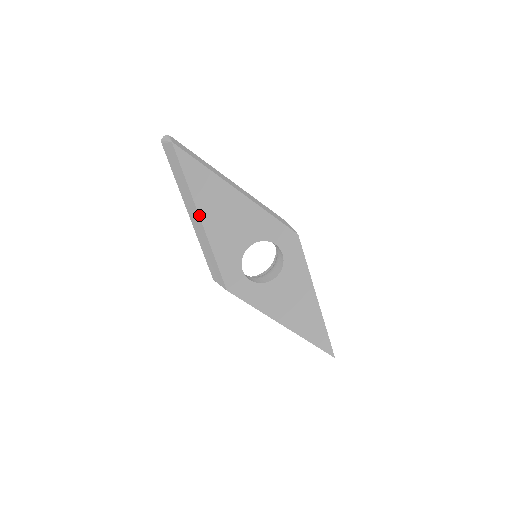
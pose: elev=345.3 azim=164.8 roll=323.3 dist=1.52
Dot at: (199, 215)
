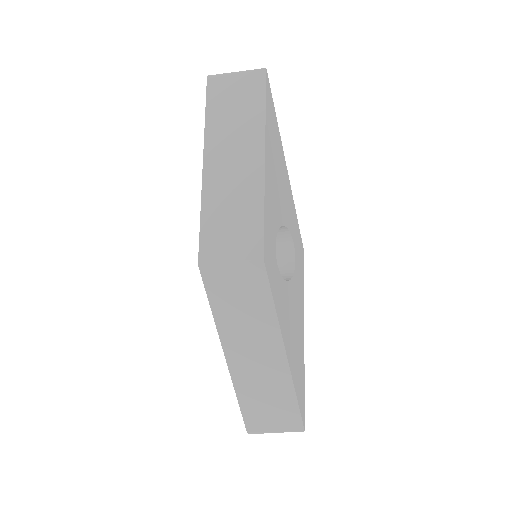
Dot at: (265, 151)
